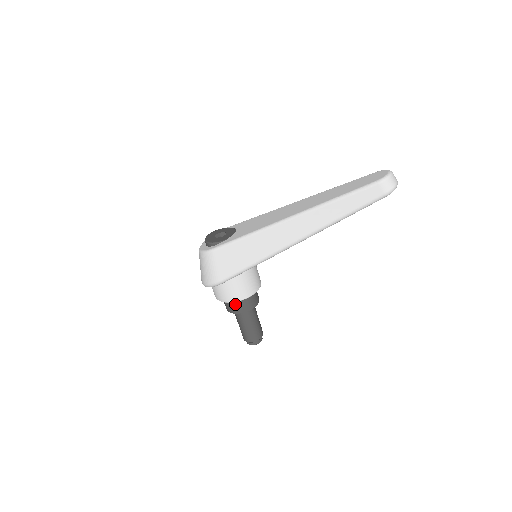
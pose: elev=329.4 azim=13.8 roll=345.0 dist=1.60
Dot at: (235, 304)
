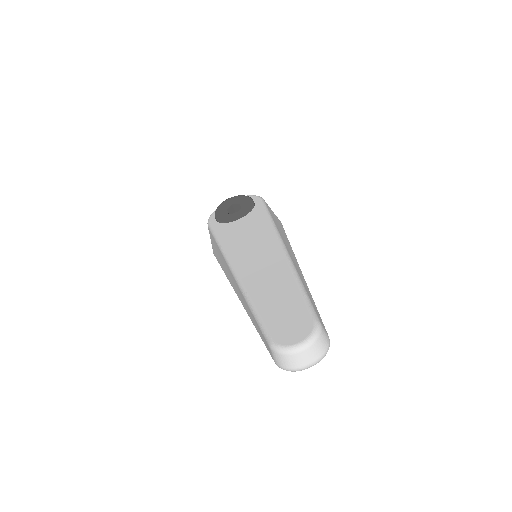
Dot at: occluded
